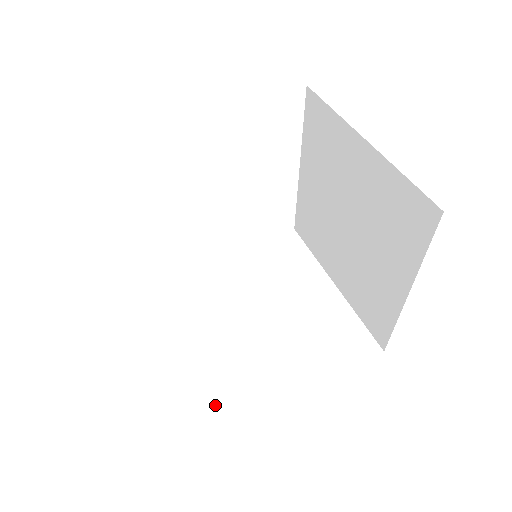
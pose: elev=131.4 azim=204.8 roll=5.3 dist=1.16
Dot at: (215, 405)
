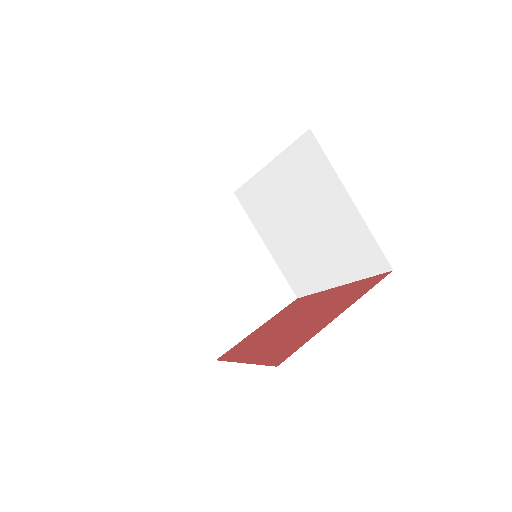
Dot at: (302, 286)
